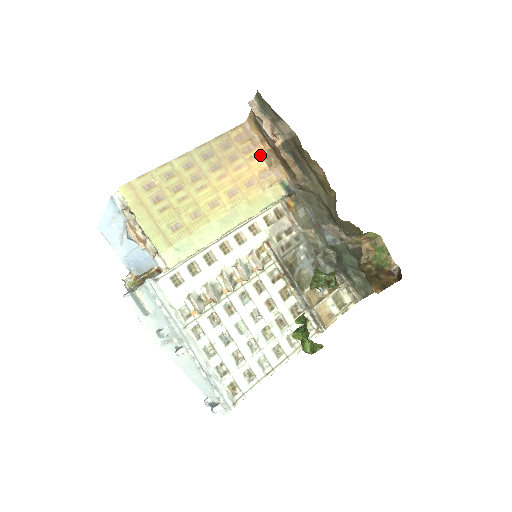
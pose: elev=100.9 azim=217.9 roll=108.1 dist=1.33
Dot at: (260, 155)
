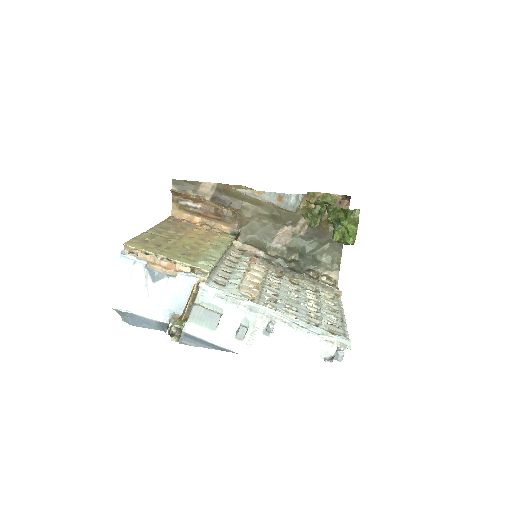
Dot at: (198, 225)
